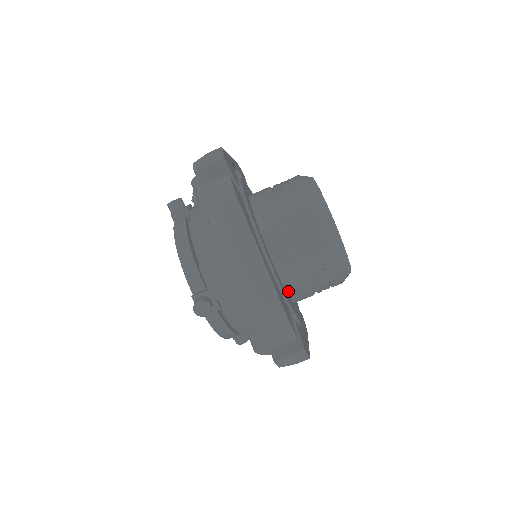
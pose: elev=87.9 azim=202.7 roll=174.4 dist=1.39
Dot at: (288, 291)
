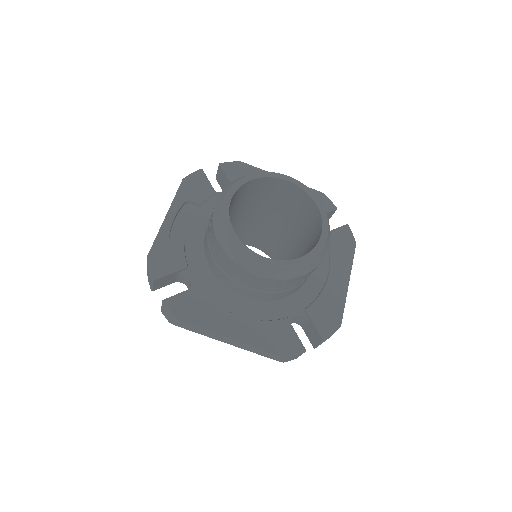
Dot at: (286, 296)
